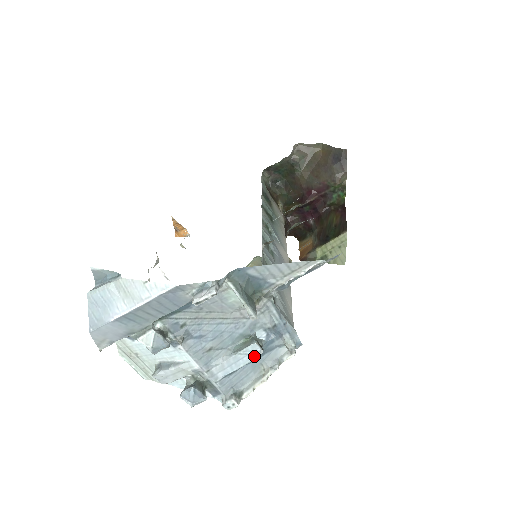
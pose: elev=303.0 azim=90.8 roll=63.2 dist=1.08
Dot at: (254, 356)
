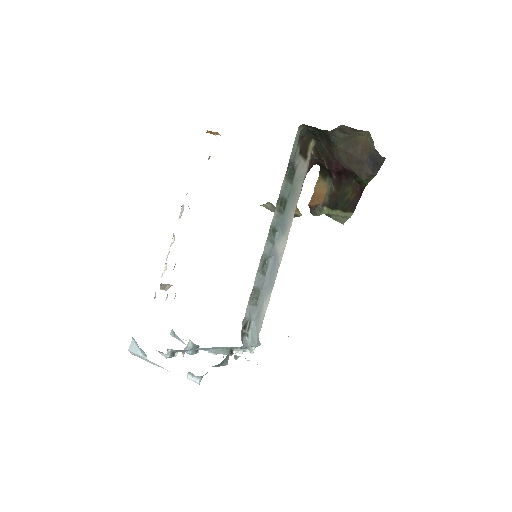
Dot at: occluded
